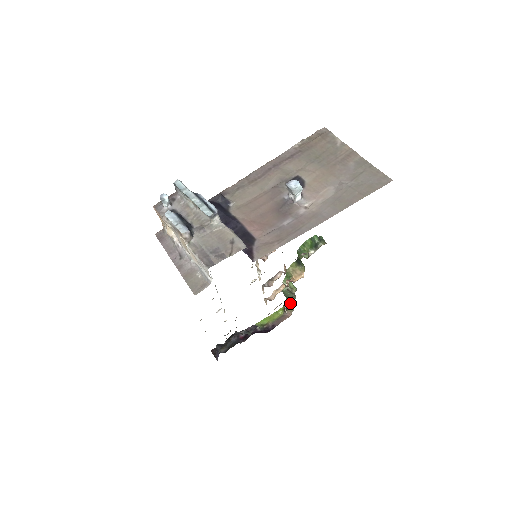
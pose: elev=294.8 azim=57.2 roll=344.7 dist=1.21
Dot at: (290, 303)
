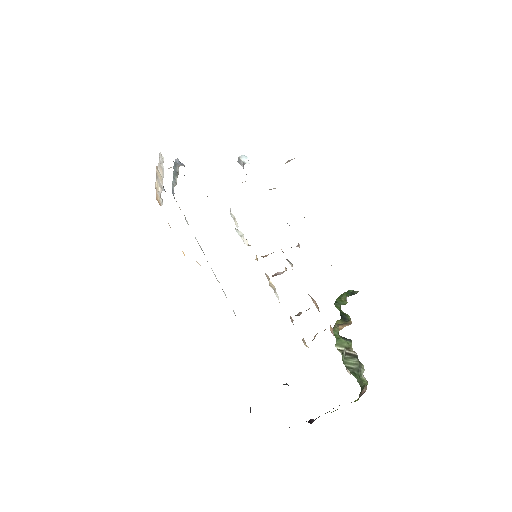
Dot at: (360, 377)
